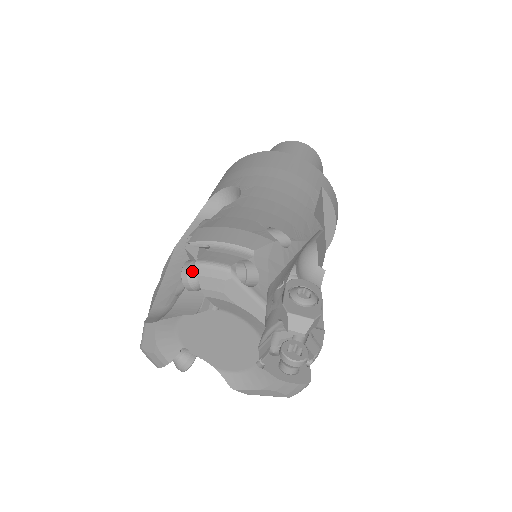
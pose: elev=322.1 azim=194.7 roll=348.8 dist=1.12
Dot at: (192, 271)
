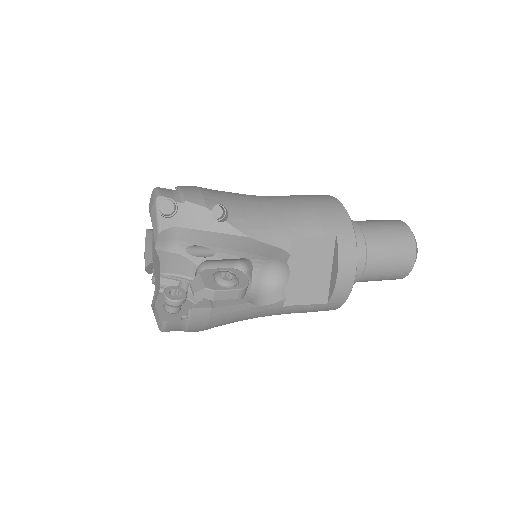
Dot at: occluded
